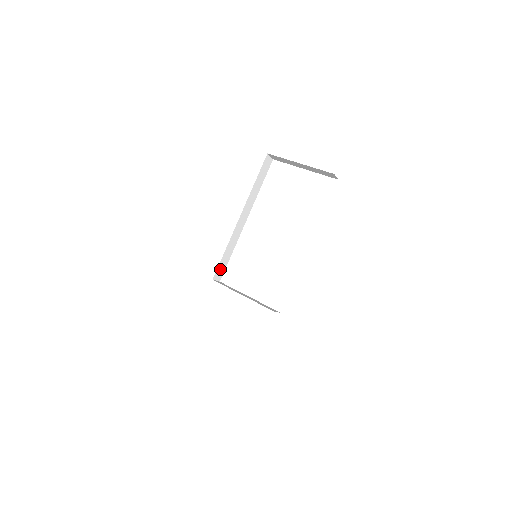
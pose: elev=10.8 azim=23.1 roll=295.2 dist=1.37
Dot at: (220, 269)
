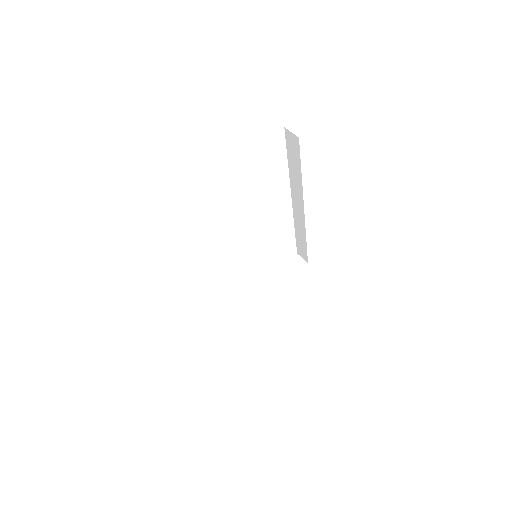
Dot at: occluded
